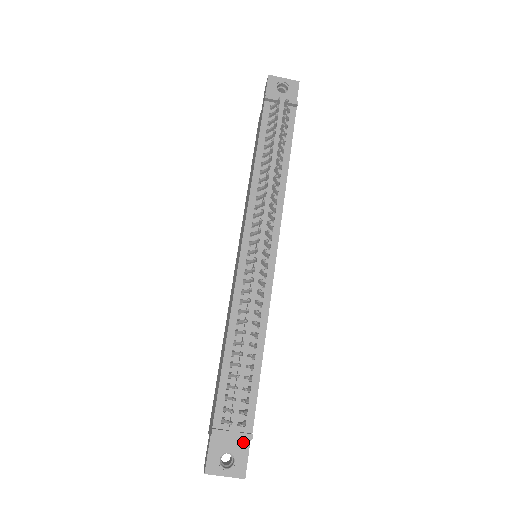
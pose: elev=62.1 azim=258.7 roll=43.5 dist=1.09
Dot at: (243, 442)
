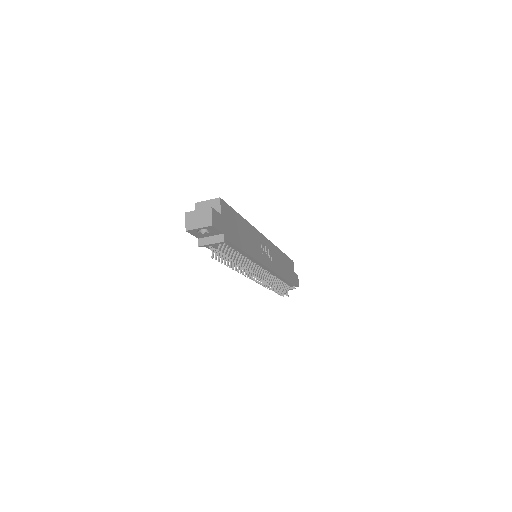
Dot at: occluded
